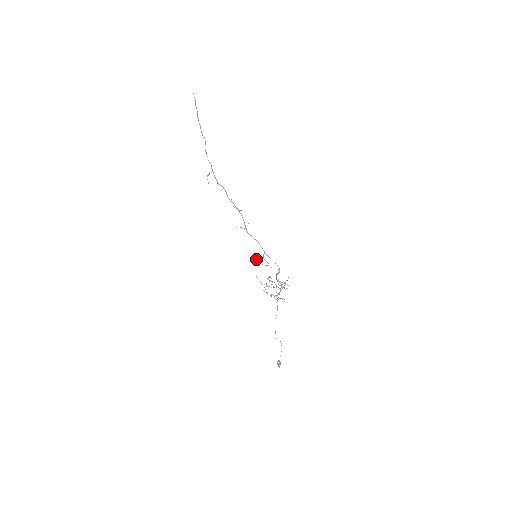
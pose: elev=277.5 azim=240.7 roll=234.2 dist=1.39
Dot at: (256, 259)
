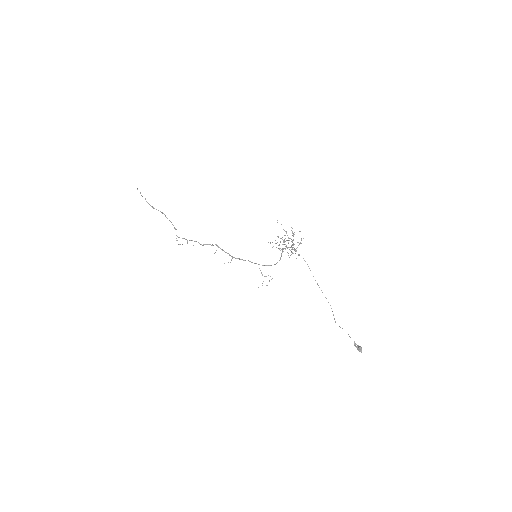
Dot at: occluded
